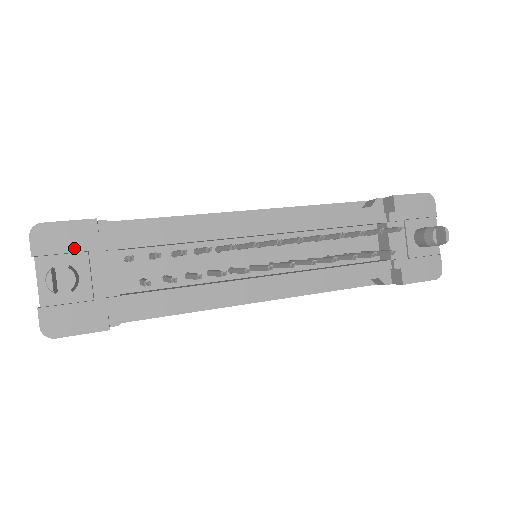
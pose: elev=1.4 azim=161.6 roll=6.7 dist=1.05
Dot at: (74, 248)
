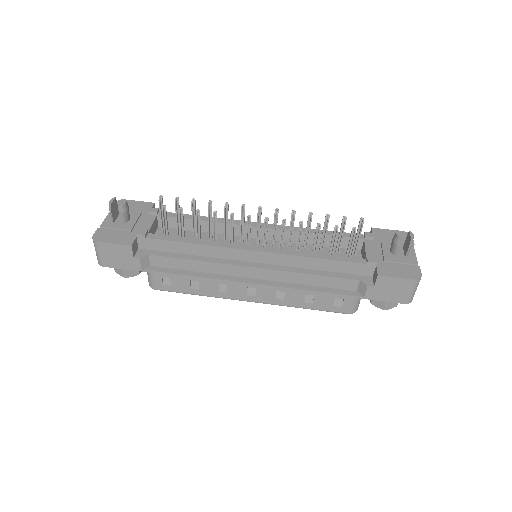
Dot at: (135, 211)
